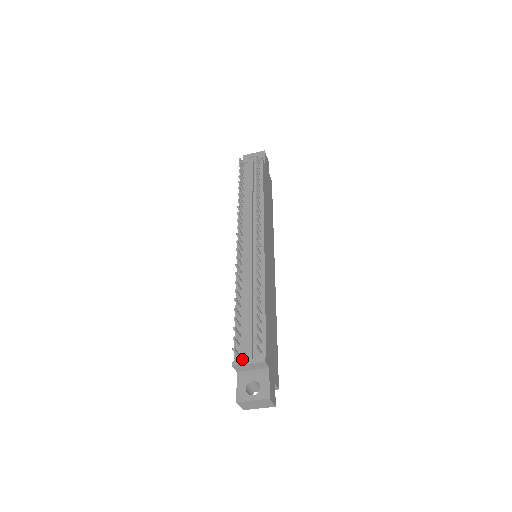
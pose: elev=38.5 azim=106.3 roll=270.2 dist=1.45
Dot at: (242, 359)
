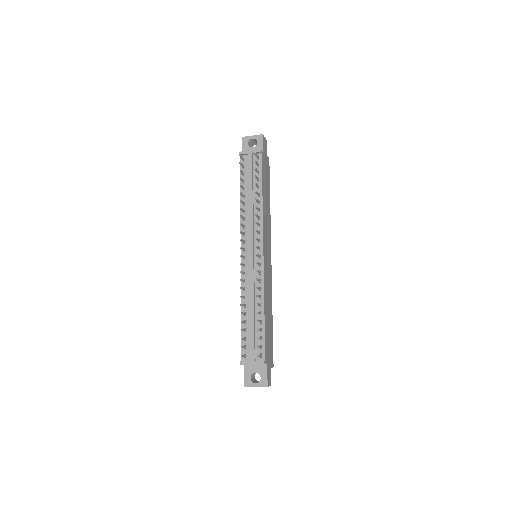
Dot at: (248, 358)
